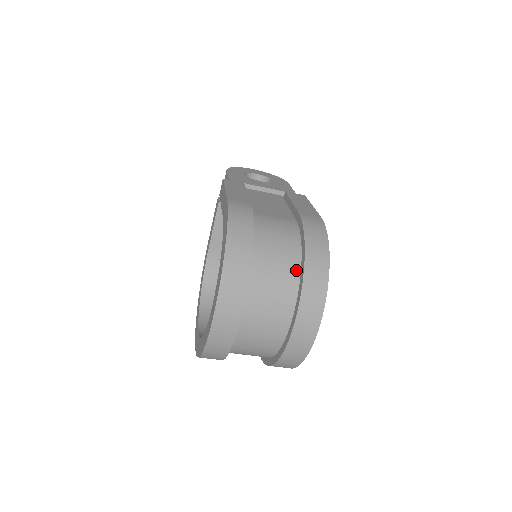
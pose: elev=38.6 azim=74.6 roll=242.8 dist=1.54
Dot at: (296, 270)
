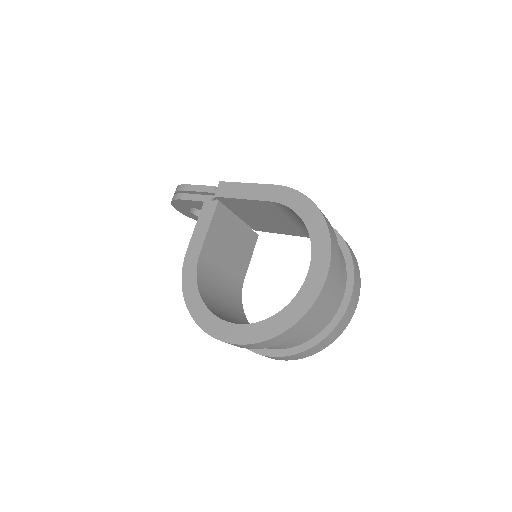
Dot at: (339, 248)
